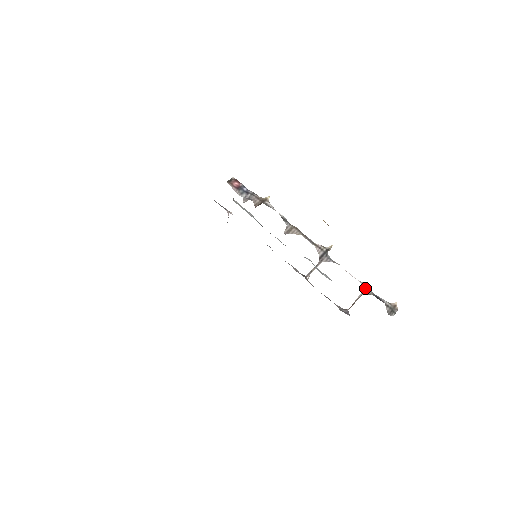
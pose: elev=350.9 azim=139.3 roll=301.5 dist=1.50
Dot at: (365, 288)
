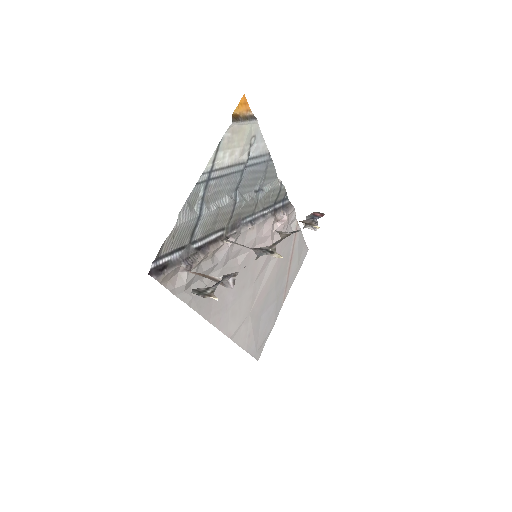
Dot at: (230, 274)
